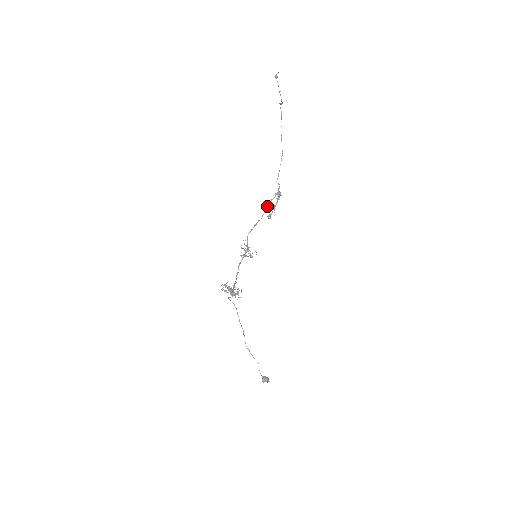
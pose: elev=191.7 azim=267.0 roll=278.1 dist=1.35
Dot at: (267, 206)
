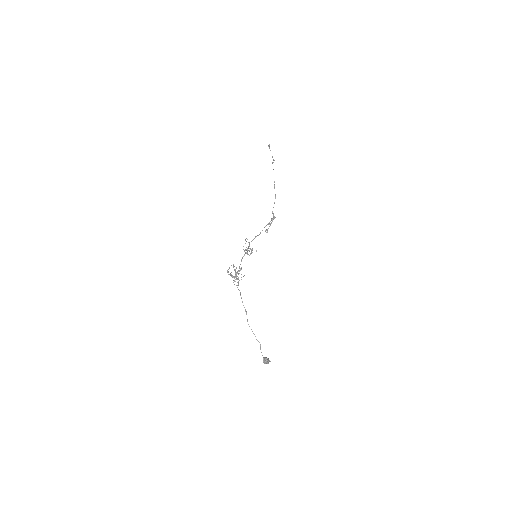
Dot at: (264, 227)
